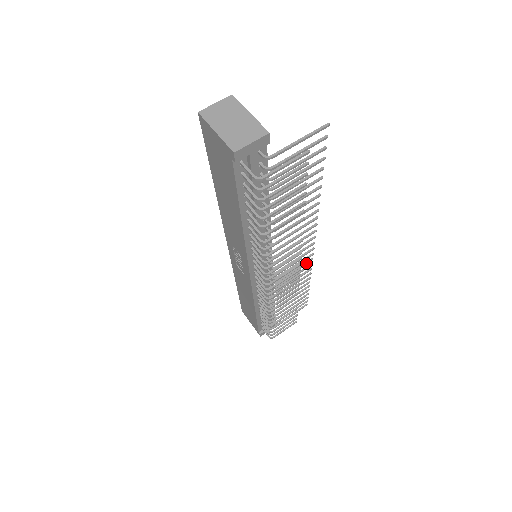
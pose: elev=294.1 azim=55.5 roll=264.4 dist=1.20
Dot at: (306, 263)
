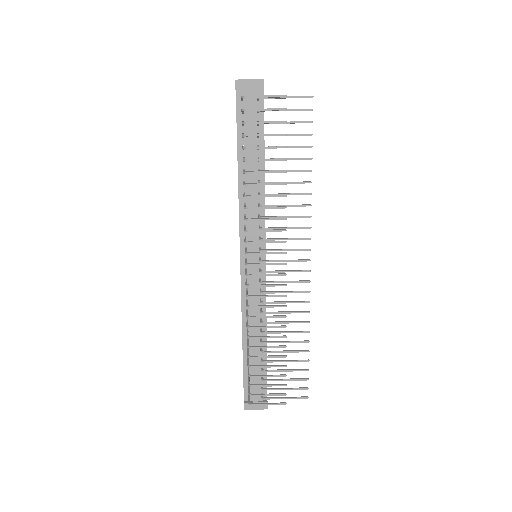
Dot at: (301, 291)
